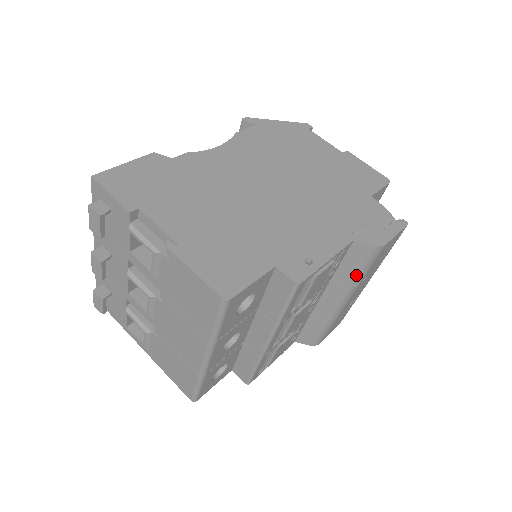
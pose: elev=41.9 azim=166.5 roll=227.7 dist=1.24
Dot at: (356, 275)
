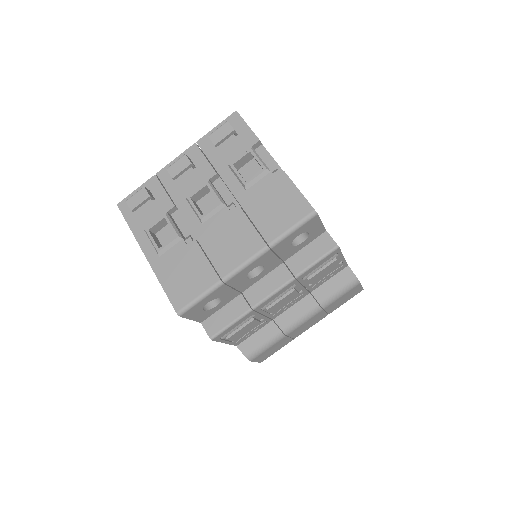
Dot at: (330, 297)
